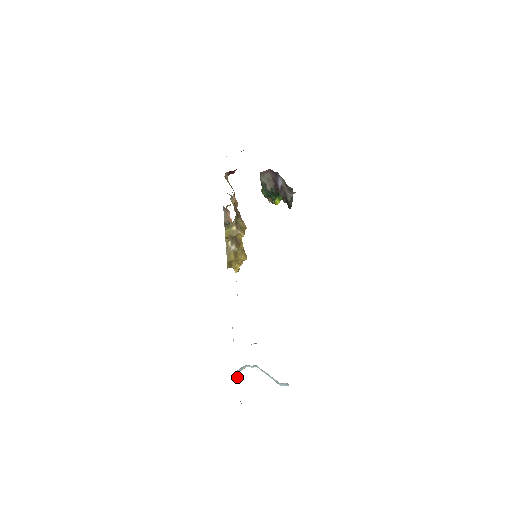
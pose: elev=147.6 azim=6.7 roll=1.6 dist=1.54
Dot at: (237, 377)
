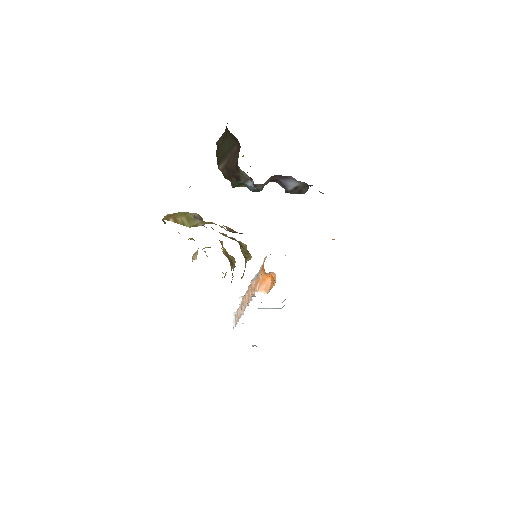
Dot at: occluded
